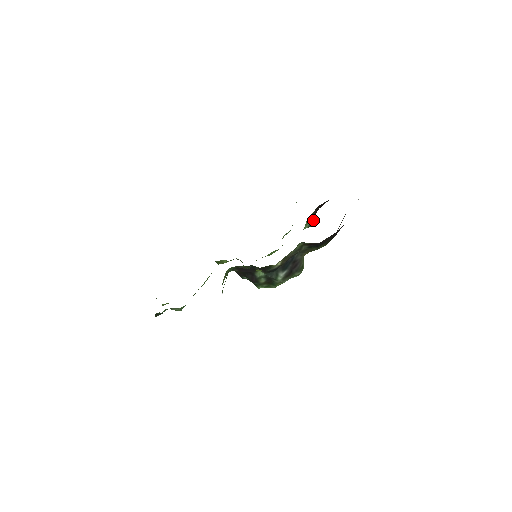
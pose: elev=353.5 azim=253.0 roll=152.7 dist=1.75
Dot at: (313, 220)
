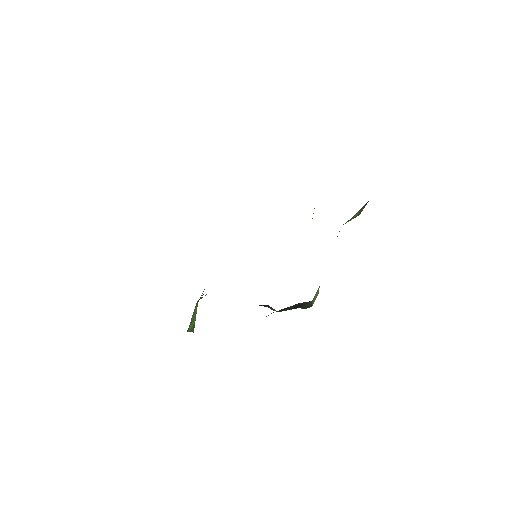
Dot at: (360, 211)
